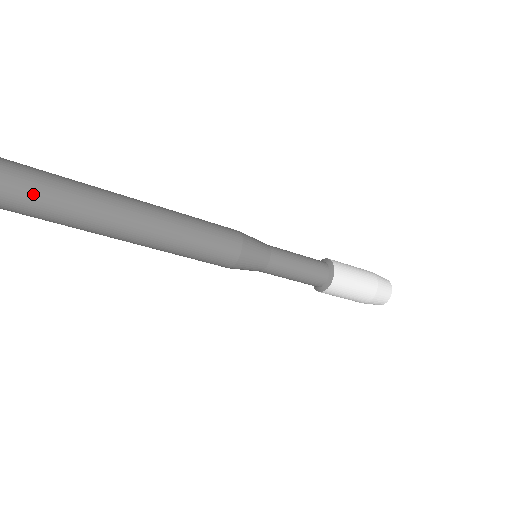
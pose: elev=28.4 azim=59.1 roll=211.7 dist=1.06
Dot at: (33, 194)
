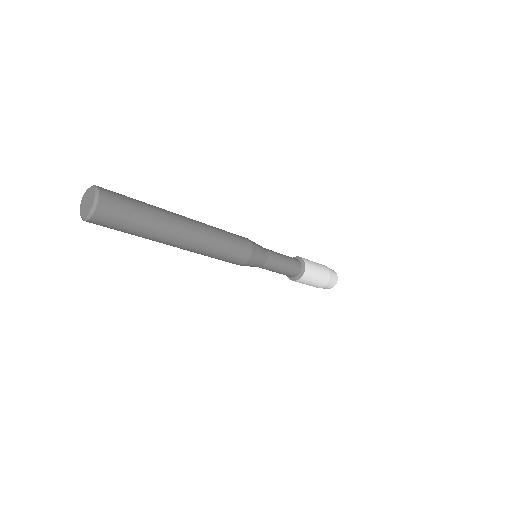
Dot at: (130, 205)
